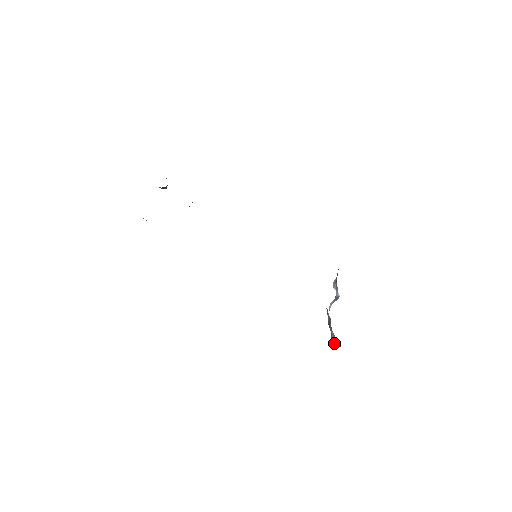
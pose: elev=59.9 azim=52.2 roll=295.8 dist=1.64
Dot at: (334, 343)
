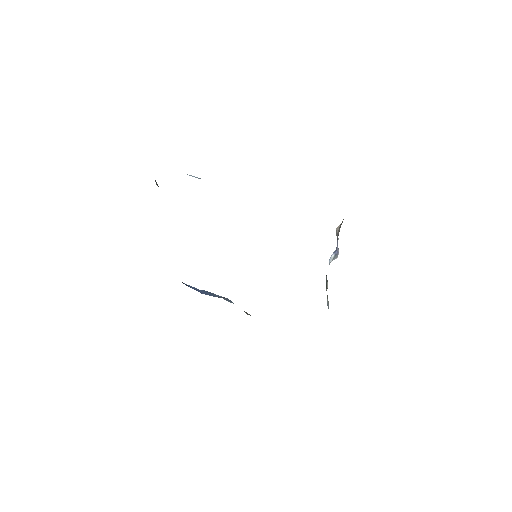
Dot at: (328, 308)
